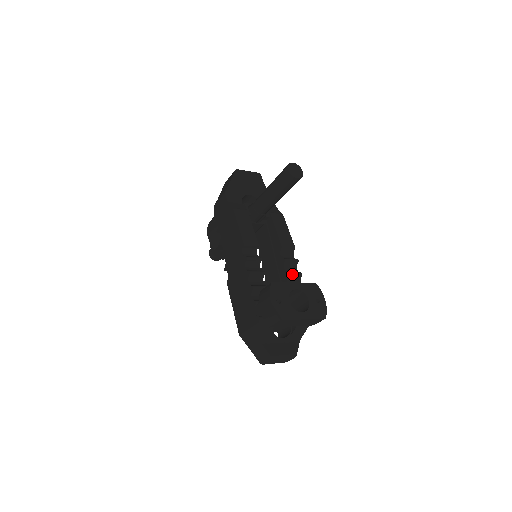
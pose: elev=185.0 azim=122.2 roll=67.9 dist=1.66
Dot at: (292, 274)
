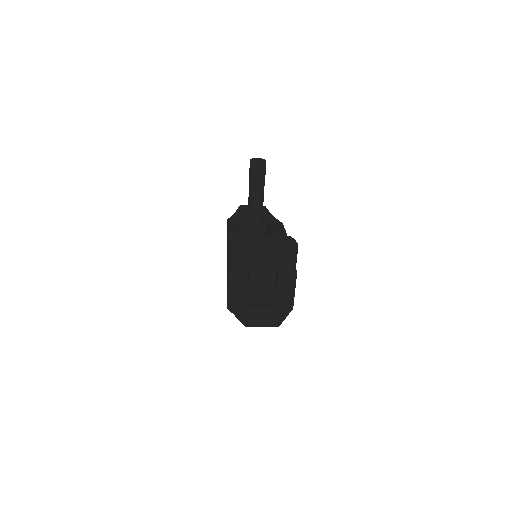
Dot at: occluded
